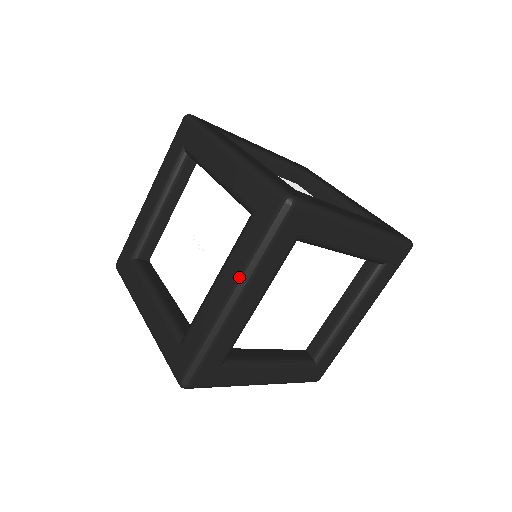
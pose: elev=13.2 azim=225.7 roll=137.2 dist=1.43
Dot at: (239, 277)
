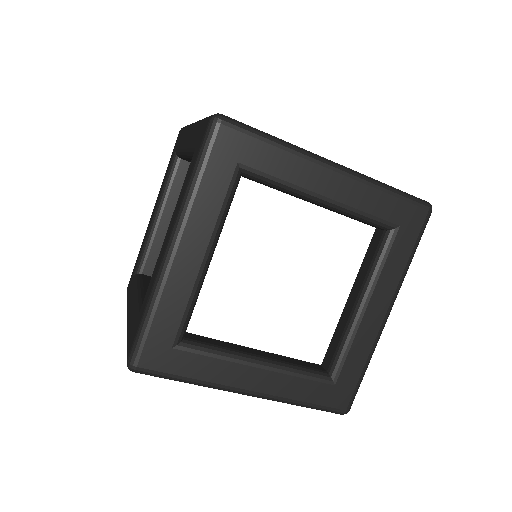
Dot at: (176, 217)
